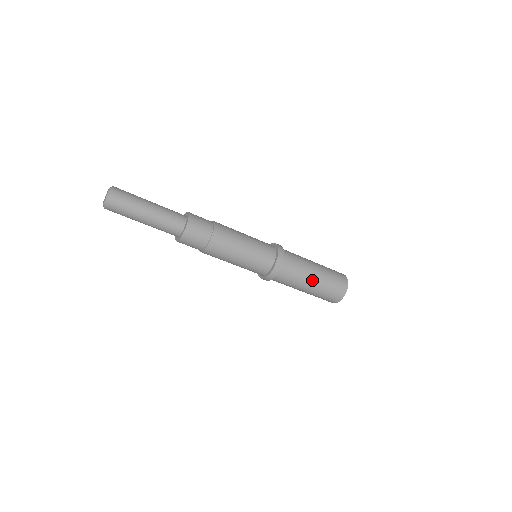
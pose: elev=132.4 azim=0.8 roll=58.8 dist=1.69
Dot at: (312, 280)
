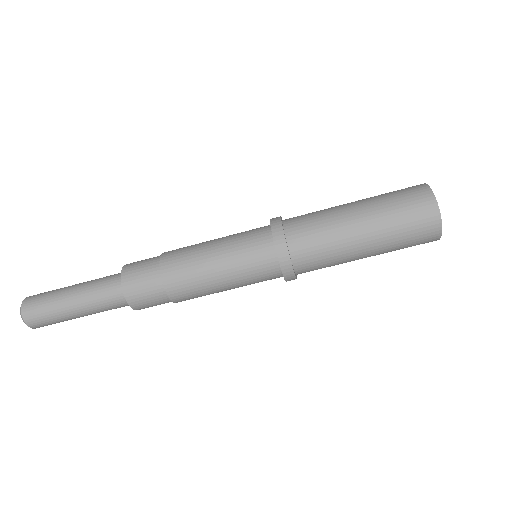
Dot at: (357, 225)
